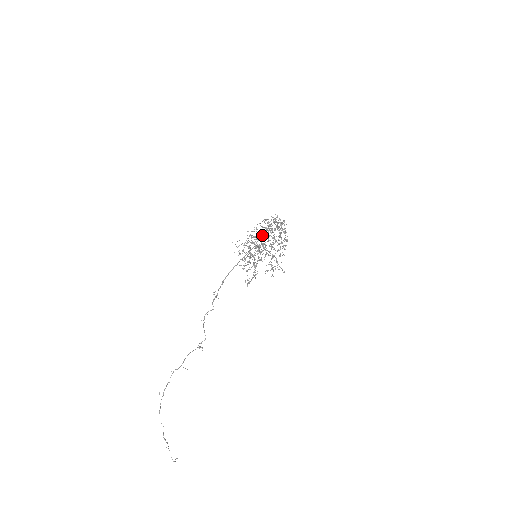
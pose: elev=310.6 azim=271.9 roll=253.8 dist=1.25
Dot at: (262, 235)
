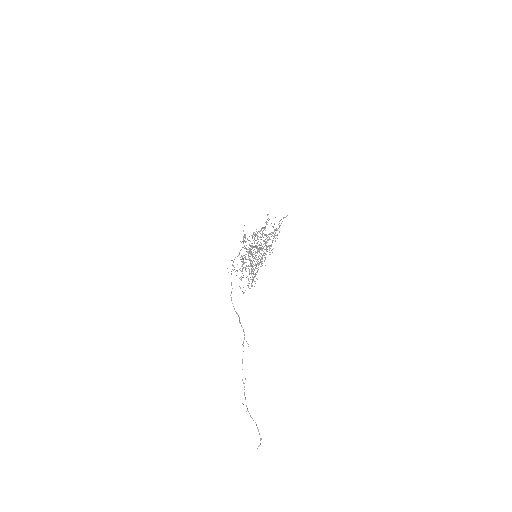
Dot at: occluded
